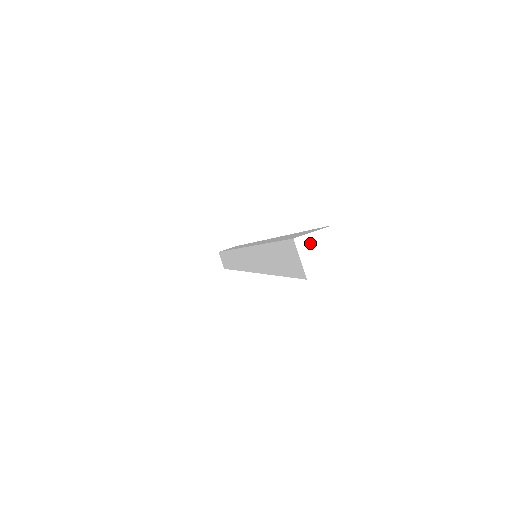
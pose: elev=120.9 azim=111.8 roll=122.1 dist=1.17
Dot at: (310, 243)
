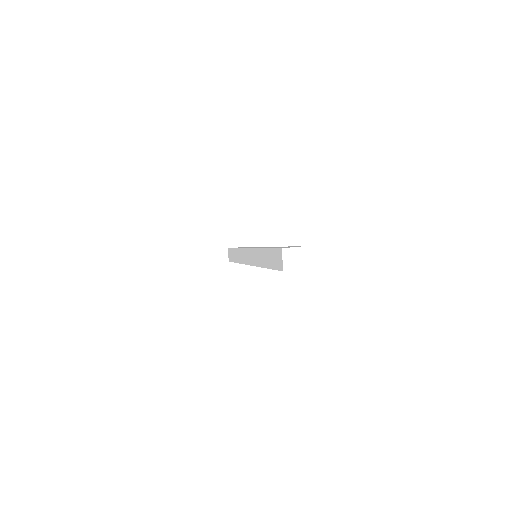
Dot at: (290, 253)
